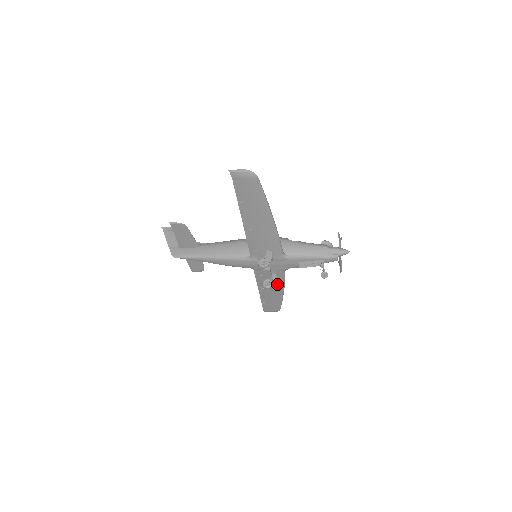
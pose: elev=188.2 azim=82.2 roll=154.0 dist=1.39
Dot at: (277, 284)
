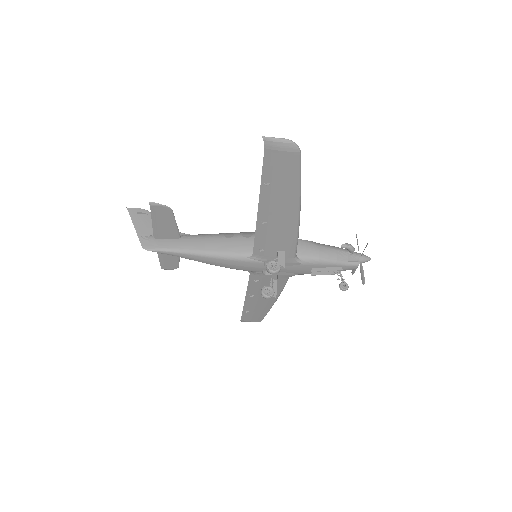
Dot at: occluded
